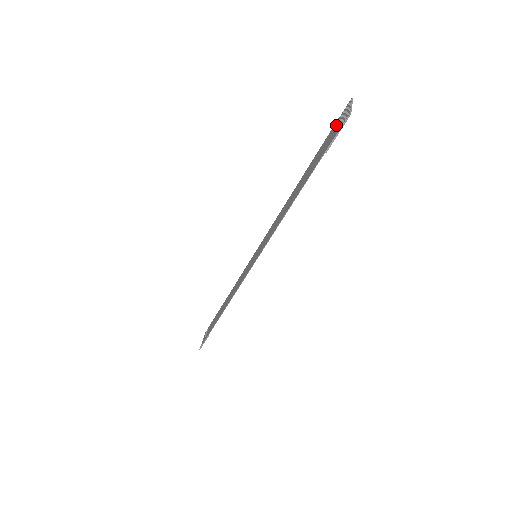
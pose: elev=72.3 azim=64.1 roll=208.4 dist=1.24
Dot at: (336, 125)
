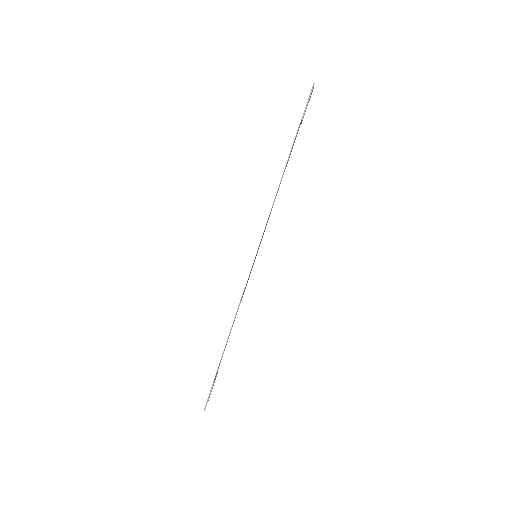
Dot at: occluded
